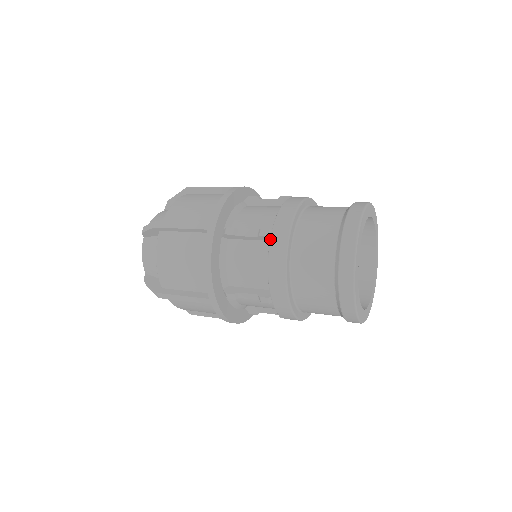
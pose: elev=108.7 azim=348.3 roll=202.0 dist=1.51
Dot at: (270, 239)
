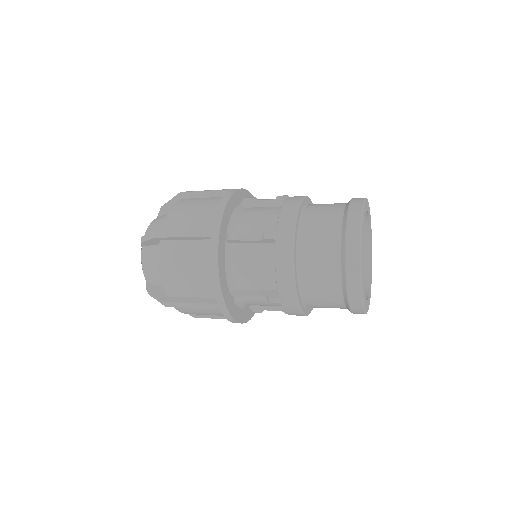
Dot at: occluded
